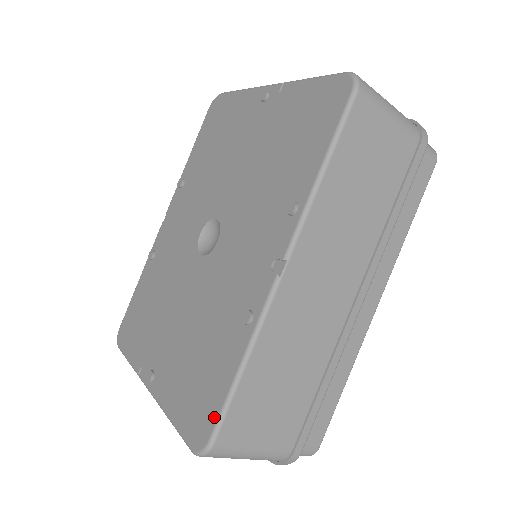
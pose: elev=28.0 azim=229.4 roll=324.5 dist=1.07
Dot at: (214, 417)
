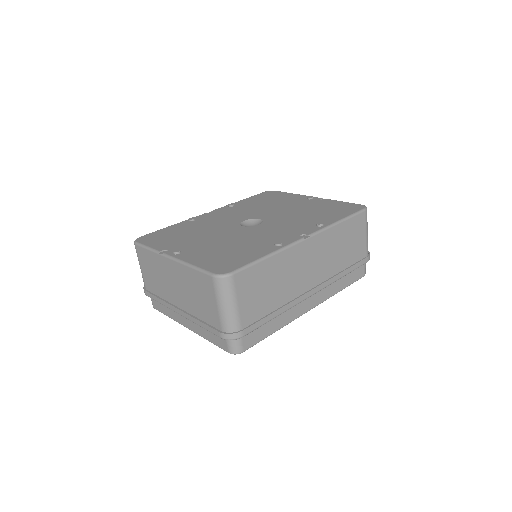
Dot at: (240, 266)
